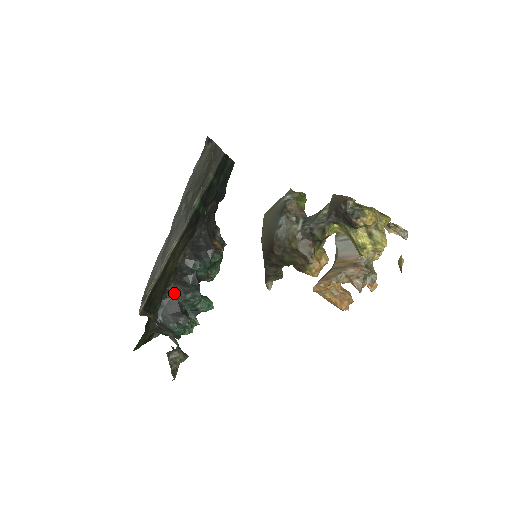
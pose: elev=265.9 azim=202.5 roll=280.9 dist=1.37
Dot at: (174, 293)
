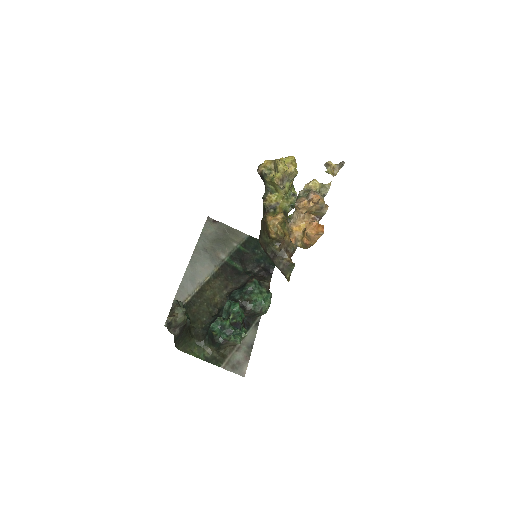
Dot at: (218, 313)
